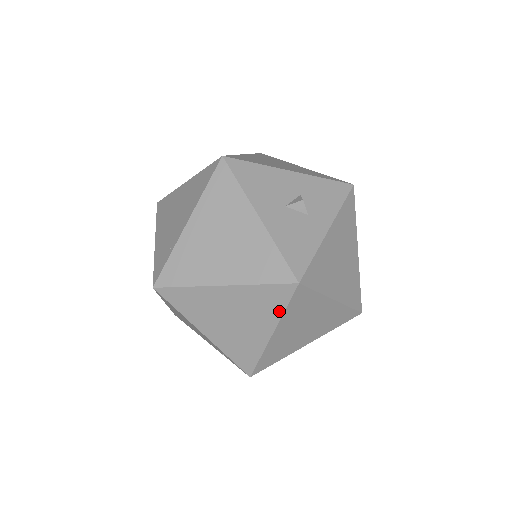
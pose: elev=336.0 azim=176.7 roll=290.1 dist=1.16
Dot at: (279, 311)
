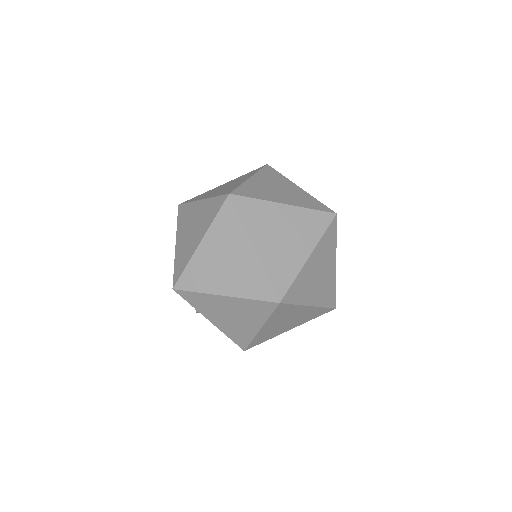
Dot at: (319, 234)
